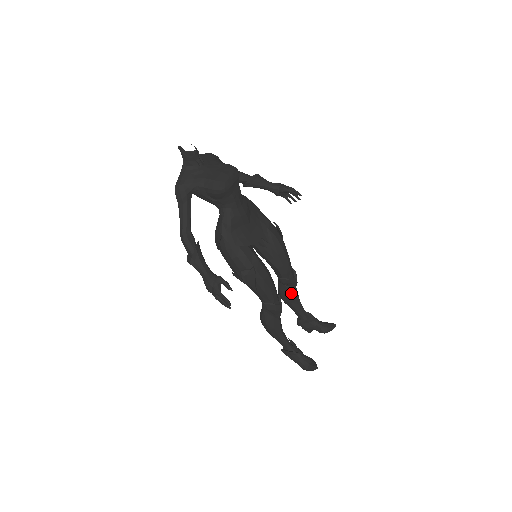
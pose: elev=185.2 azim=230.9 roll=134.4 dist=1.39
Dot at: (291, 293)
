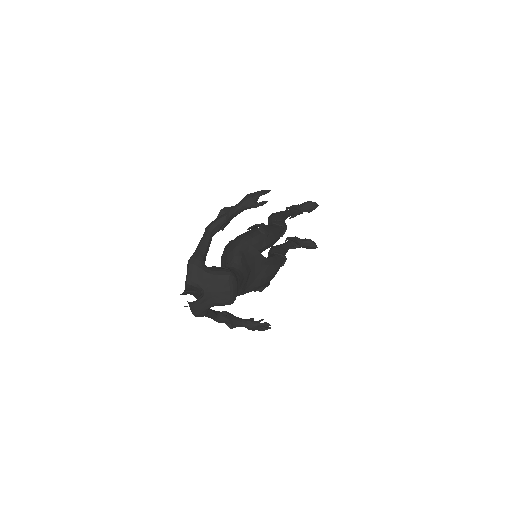
Dot at: occluded
